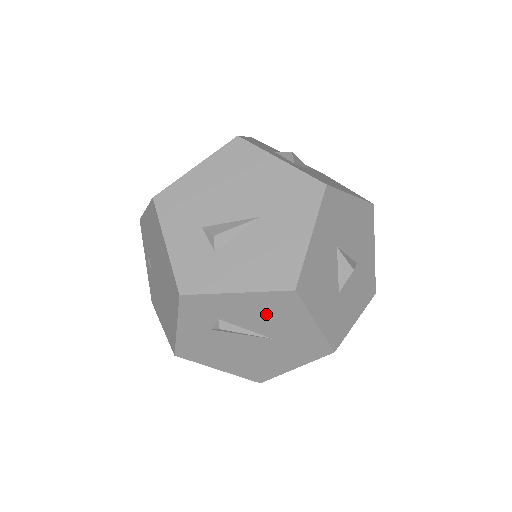
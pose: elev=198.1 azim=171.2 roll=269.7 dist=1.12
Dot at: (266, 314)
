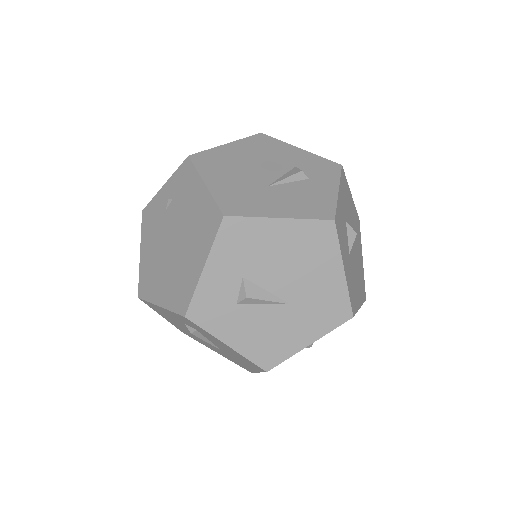
Dot at: (233, 353)
